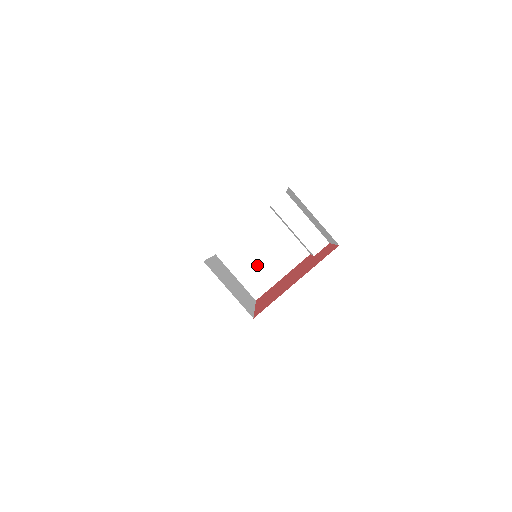
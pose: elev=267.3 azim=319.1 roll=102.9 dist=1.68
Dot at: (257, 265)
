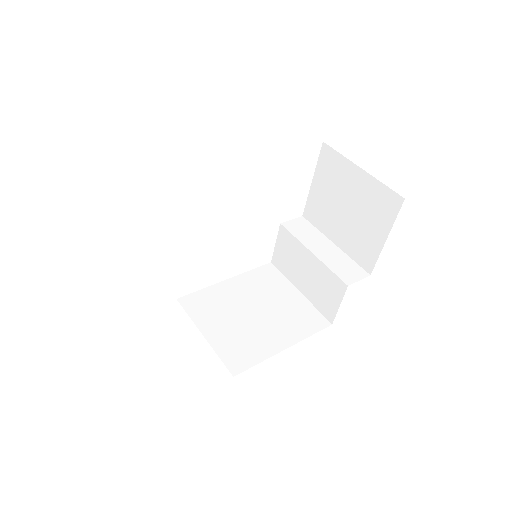
Dot at: (243, 324)
